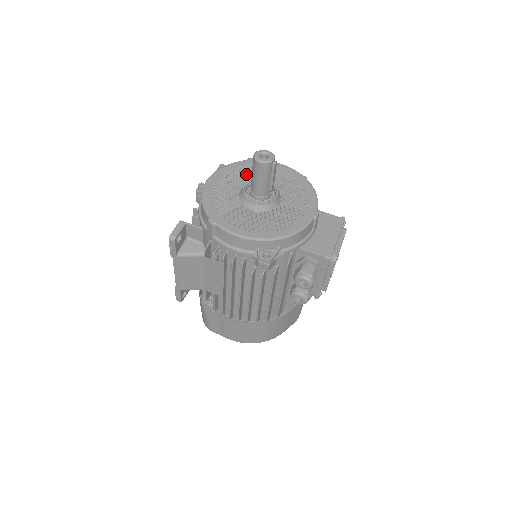
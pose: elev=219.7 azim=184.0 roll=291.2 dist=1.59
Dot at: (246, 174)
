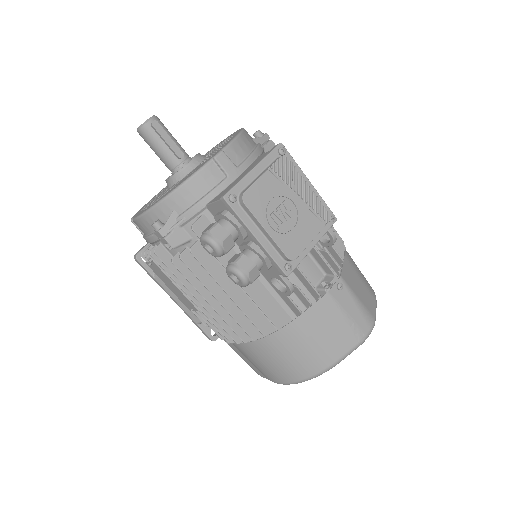
Dot at: occluded
